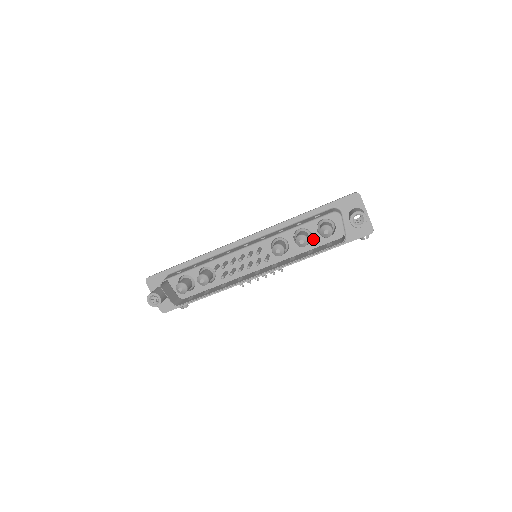
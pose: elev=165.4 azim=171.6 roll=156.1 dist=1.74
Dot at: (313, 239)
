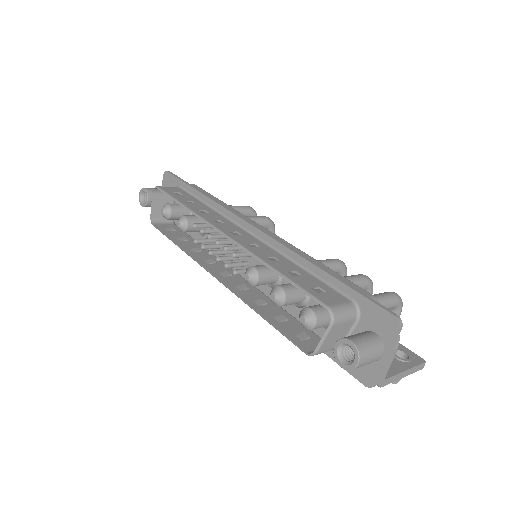
Dot at: occluded
